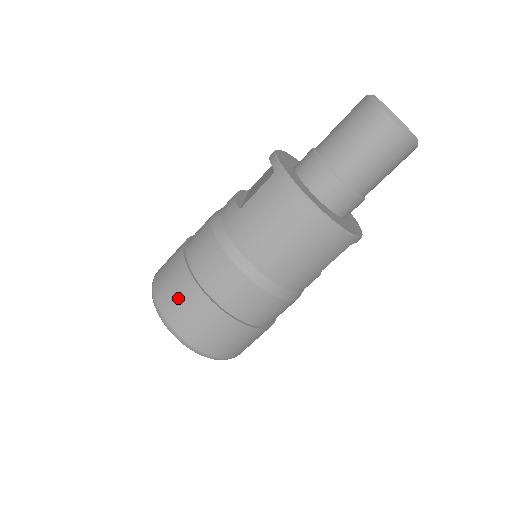
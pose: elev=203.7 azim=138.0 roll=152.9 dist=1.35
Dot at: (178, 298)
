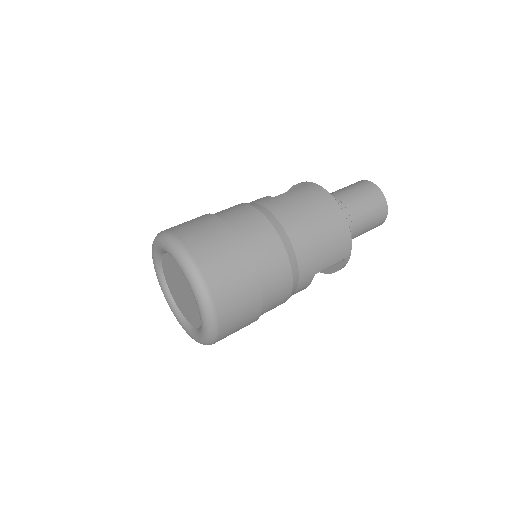
Dot at: (205, 233)
